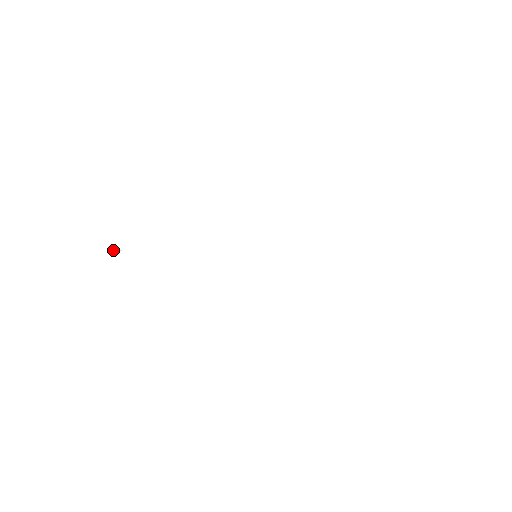
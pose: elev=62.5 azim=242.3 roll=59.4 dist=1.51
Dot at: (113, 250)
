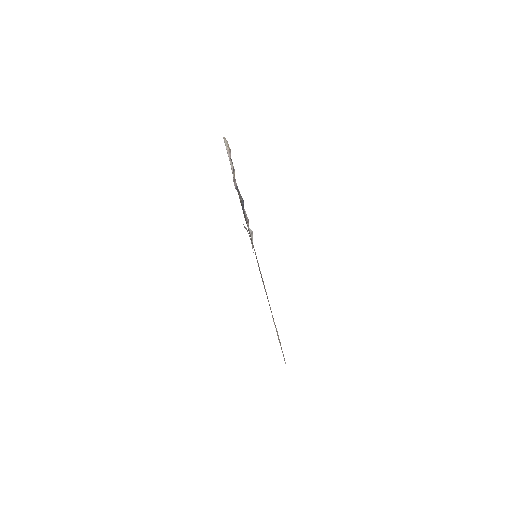
Dot at: (224, 140)
